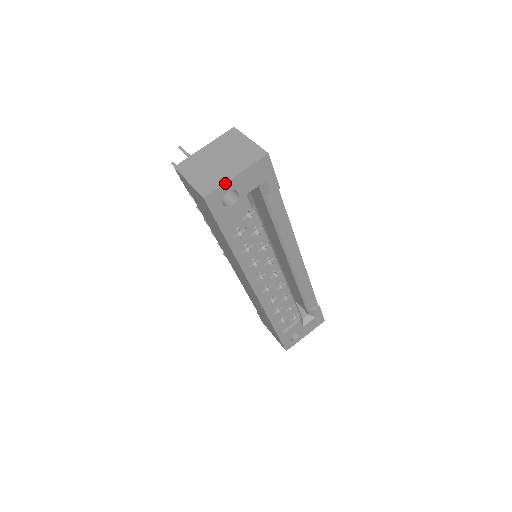
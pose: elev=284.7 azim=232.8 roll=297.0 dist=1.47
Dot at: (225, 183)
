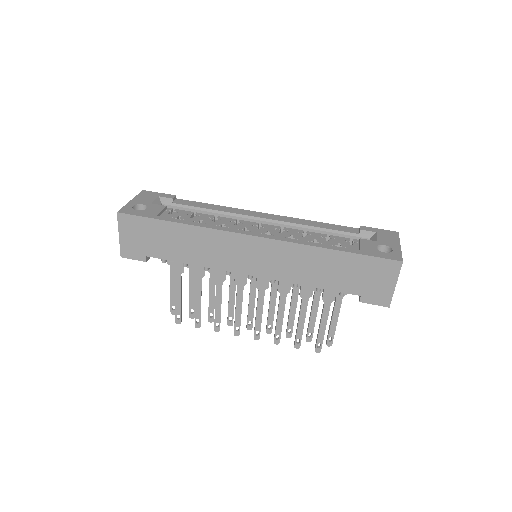
Dot at: (126, 205)
